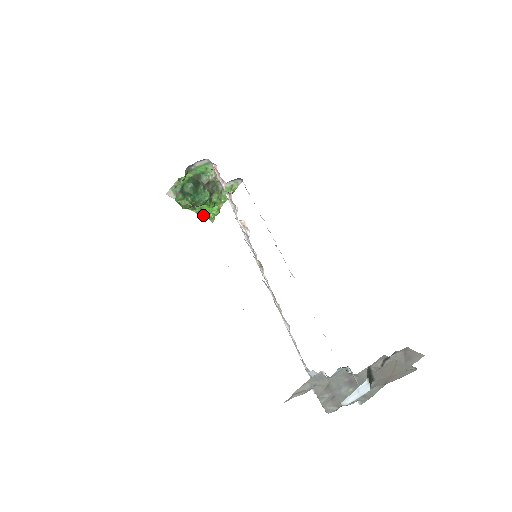
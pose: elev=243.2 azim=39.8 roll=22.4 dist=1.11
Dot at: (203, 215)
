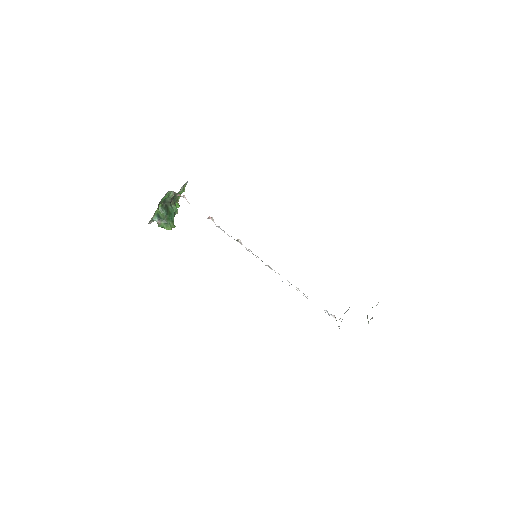
Dot at: occluded
